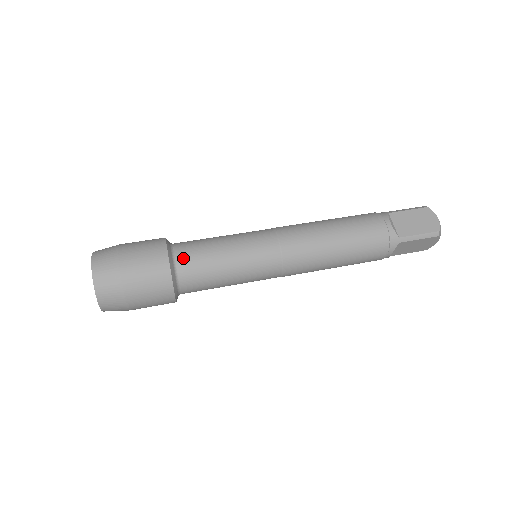
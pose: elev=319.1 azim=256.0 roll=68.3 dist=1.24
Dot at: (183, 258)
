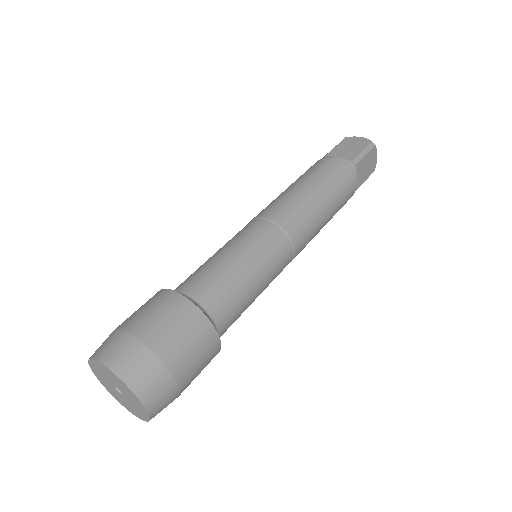
Dot at: (194, 289)
